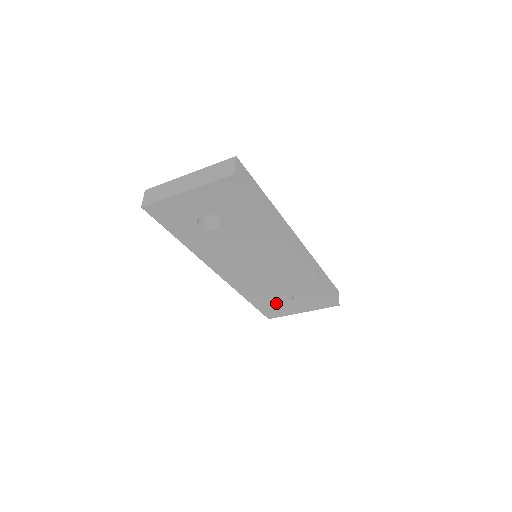
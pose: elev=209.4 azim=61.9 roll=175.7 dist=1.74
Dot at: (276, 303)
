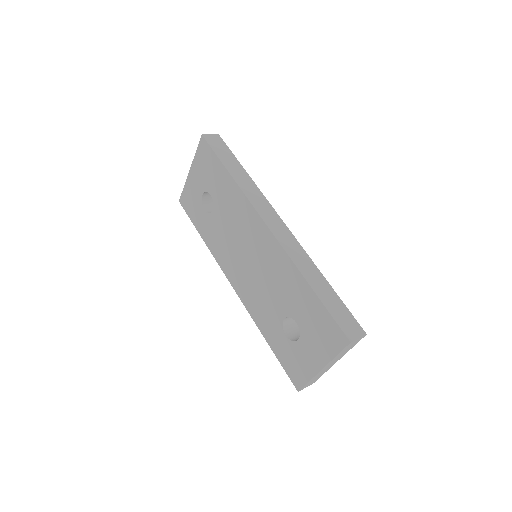
Dot at: (290, 345)
